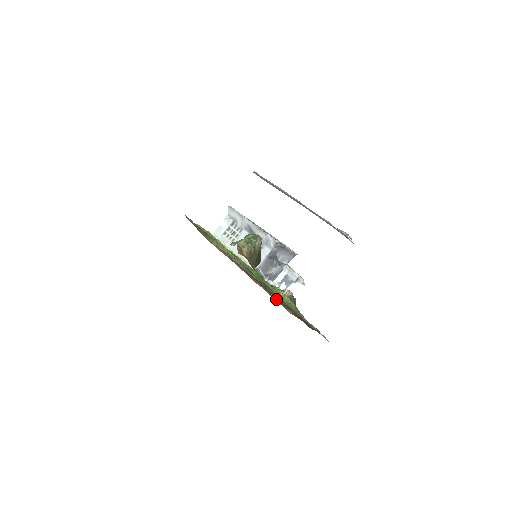
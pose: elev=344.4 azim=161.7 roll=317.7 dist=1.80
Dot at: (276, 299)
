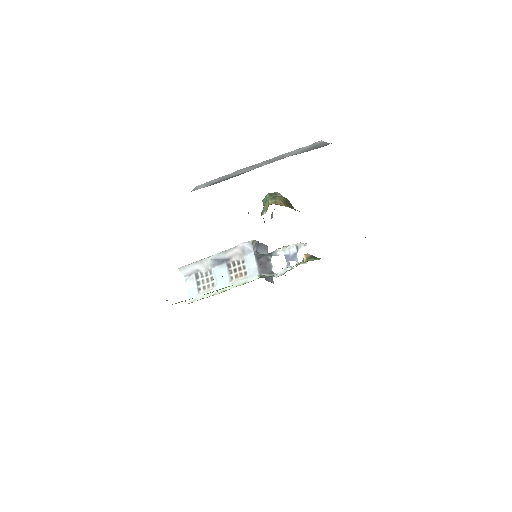
Dot at: occluded
